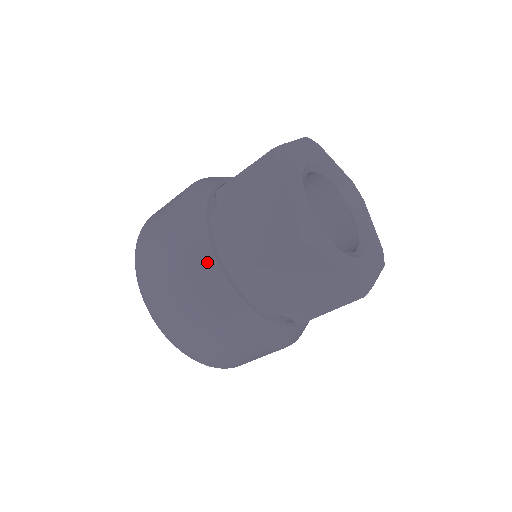
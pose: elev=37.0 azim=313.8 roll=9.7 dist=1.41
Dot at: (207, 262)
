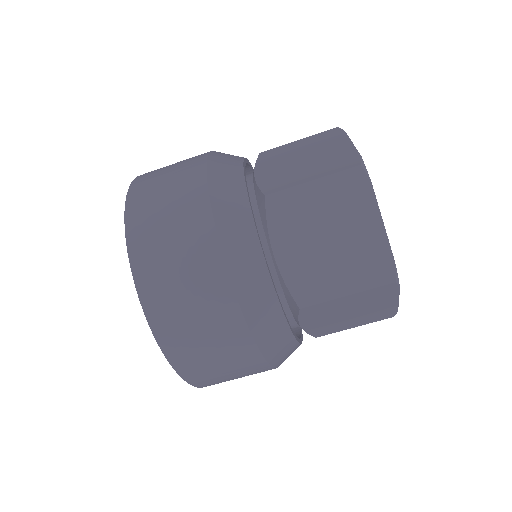
Dot at: (264, 293)
